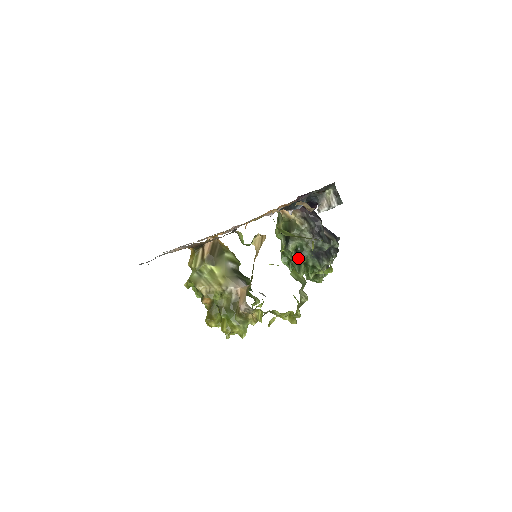
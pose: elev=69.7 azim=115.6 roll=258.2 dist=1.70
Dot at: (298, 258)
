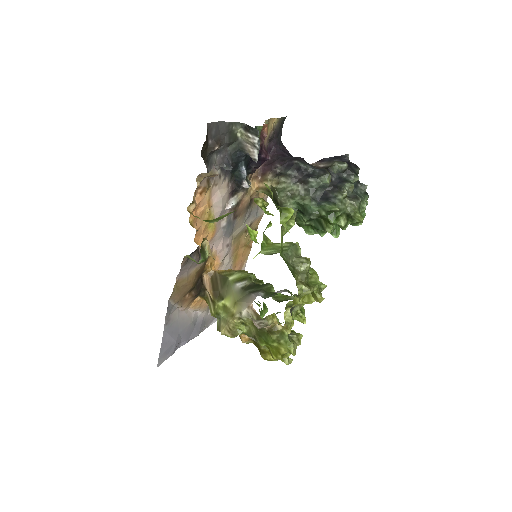
Dot at: occluded
